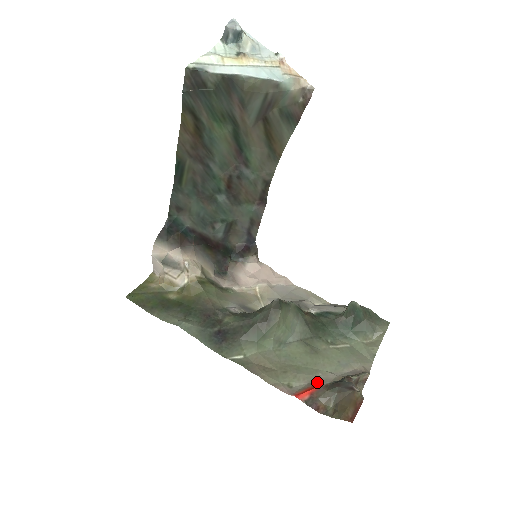
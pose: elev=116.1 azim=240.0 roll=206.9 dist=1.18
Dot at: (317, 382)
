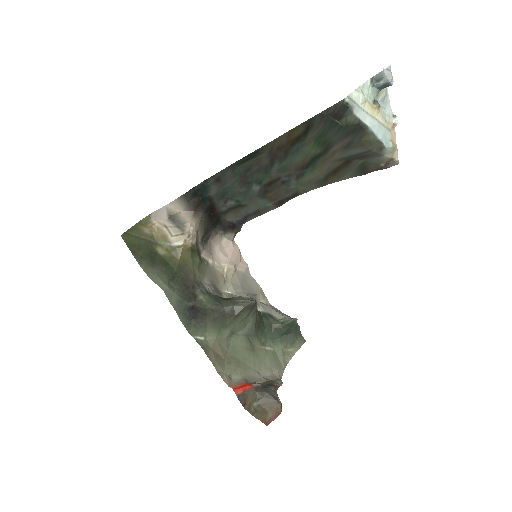
Dot at: (248, 379)
